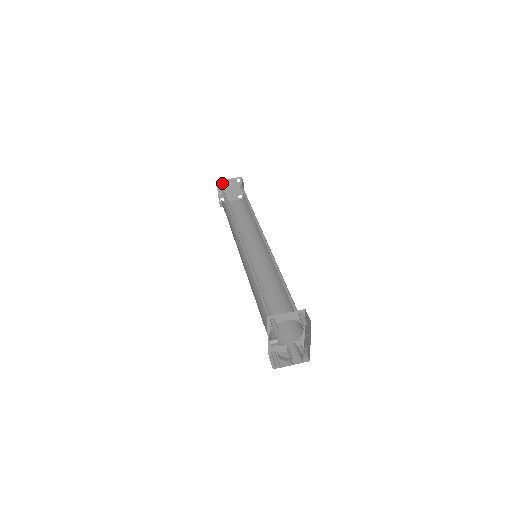
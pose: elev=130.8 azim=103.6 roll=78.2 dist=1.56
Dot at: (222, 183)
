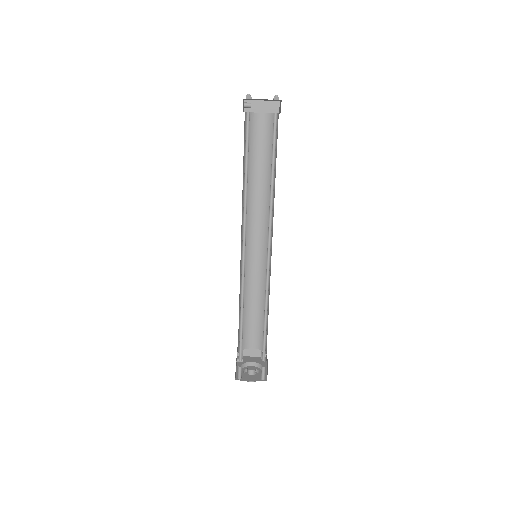
Dot at: occluded
